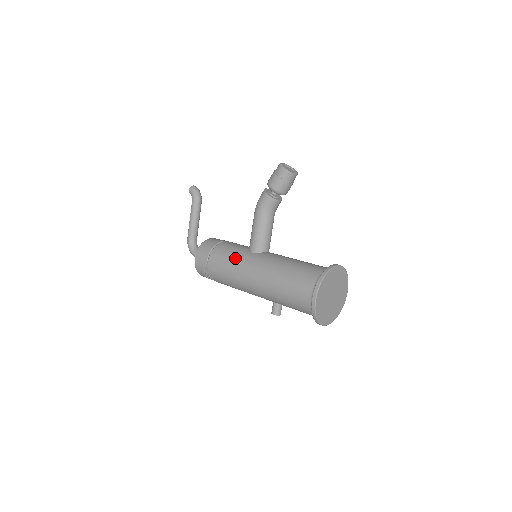
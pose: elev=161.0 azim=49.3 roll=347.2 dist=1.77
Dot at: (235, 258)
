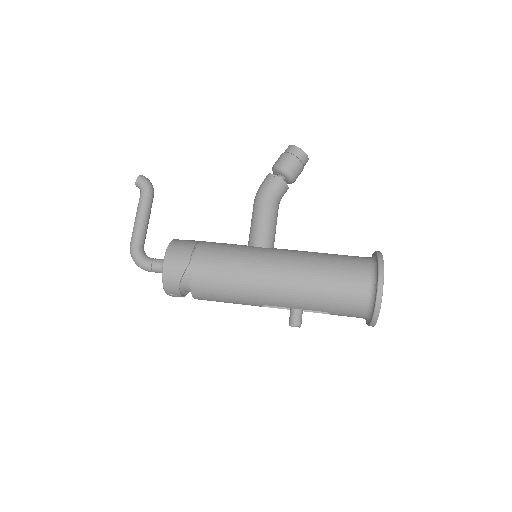
Dot at: (239, 253)
